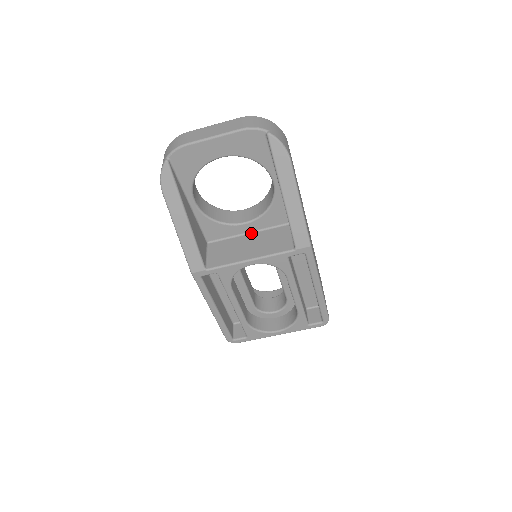
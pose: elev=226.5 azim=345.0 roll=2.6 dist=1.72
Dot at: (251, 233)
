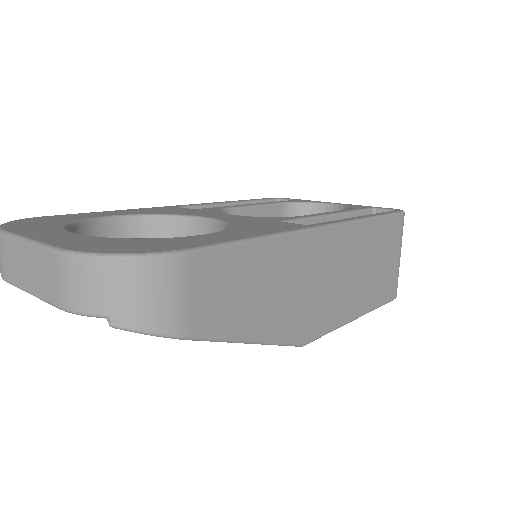
Dot at: occluded
